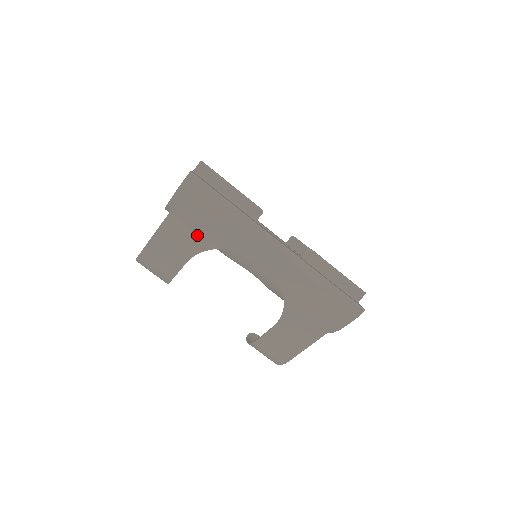
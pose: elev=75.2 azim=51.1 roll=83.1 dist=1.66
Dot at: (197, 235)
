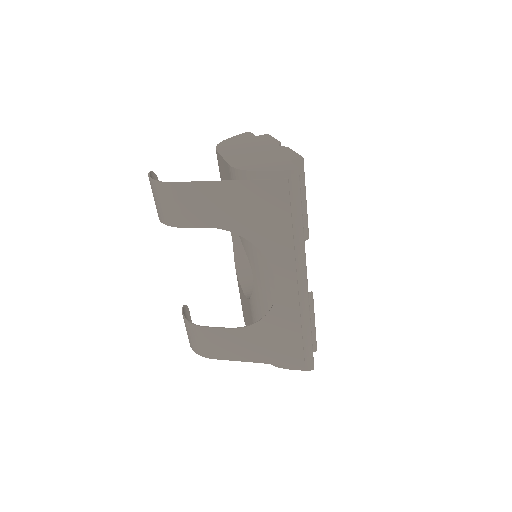
Dot at: (245, 218)
